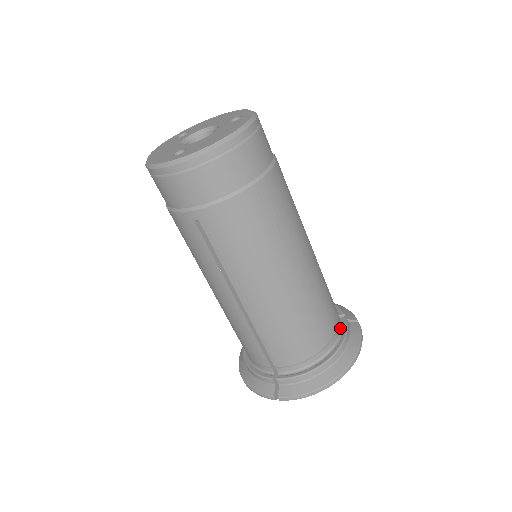
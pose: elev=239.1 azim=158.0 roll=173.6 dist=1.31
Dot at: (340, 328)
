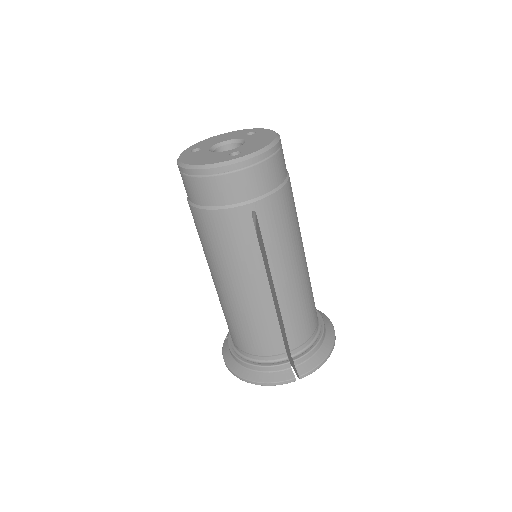
Dot at: occluded
